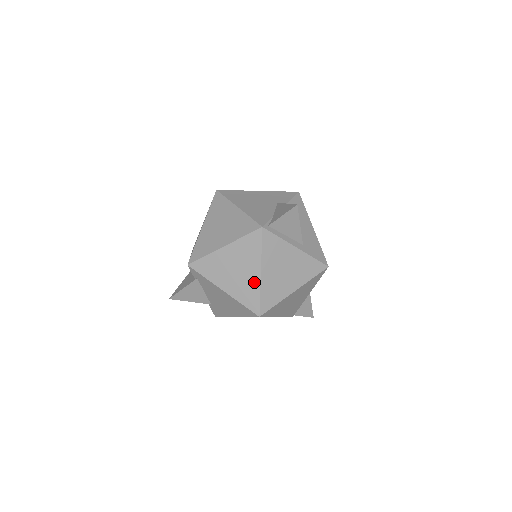
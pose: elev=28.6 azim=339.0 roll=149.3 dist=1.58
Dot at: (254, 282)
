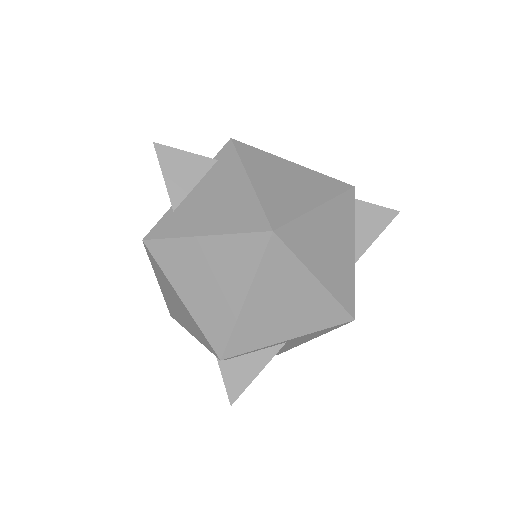
Dot at: (301, 205)
